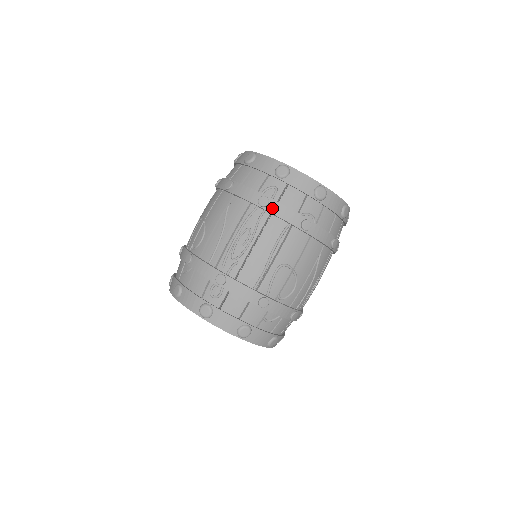
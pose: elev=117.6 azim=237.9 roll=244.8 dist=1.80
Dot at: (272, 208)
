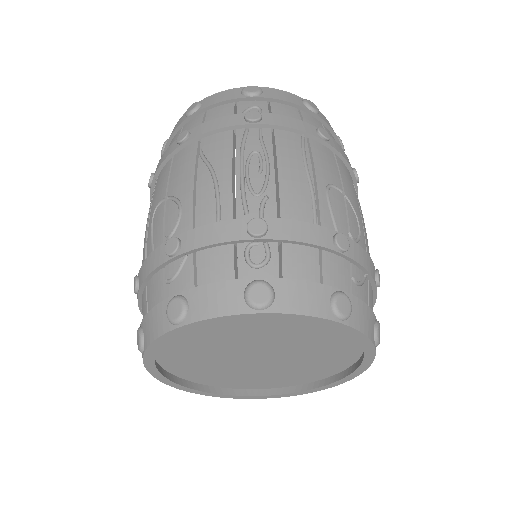
Dot at: (270, 120)
